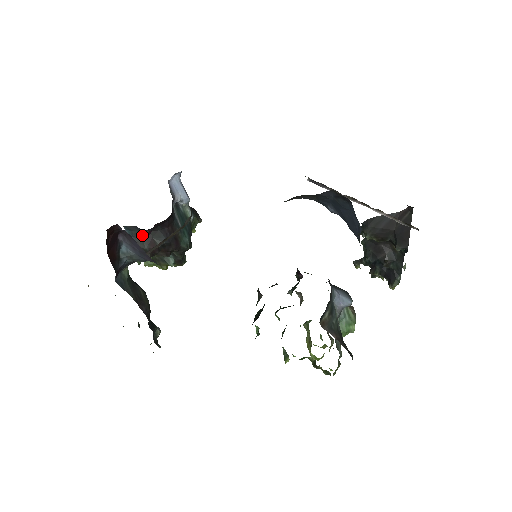
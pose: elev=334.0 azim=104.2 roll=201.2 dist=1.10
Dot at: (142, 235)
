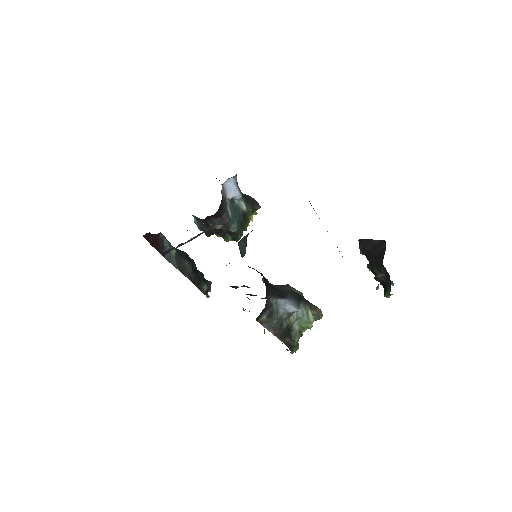
Dot at: (202, 221)
